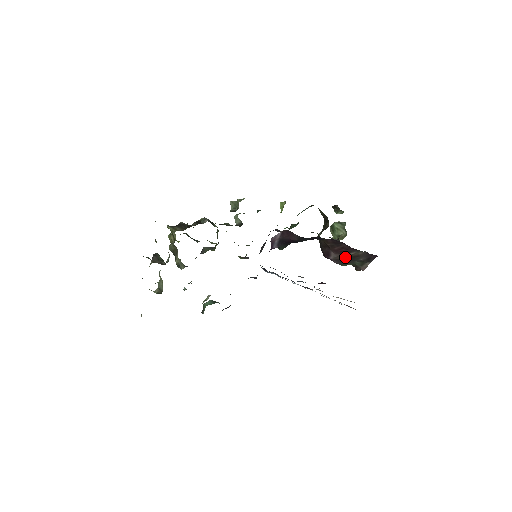
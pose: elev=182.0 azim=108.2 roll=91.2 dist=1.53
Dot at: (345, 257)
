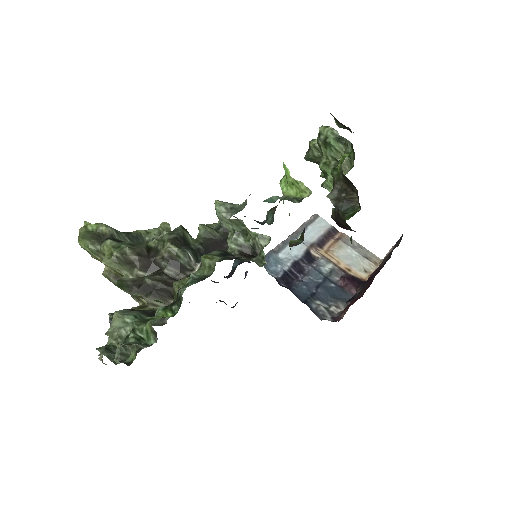
Dot at: occluded
